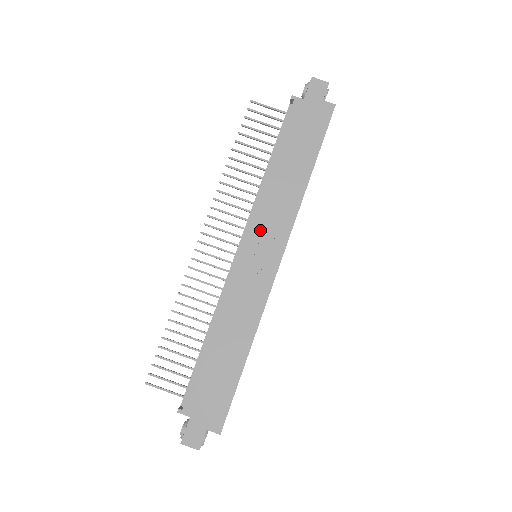
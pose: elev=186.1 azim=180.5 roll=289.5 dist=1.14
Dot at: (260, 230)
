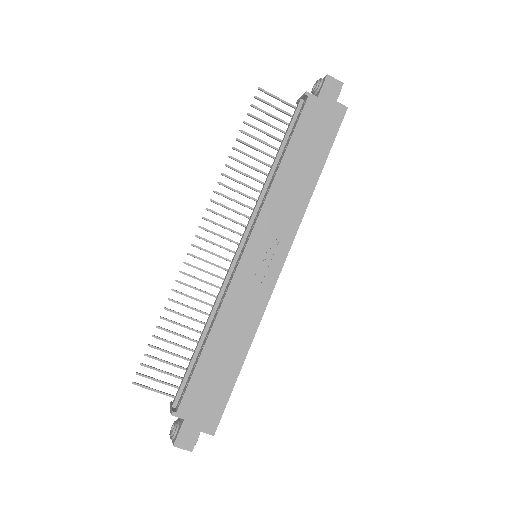
Dot at: (265, 231)
